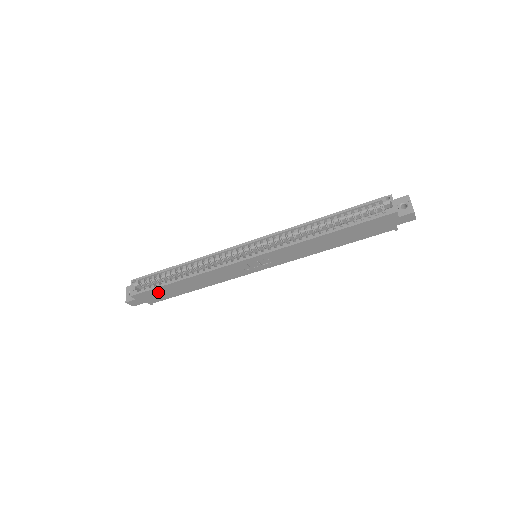
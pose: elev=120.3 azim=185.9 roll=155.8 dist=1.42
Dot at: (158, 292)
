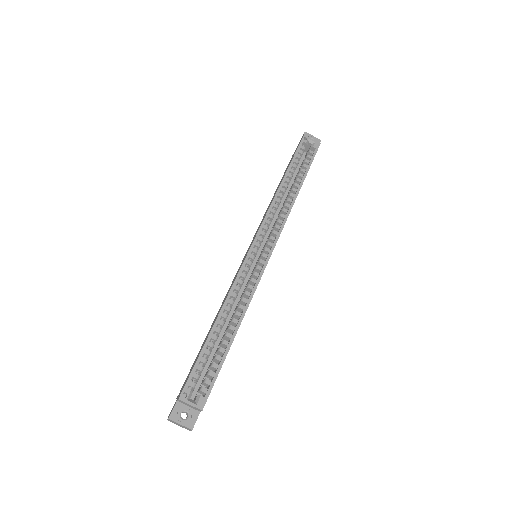
Dot at: occluded
